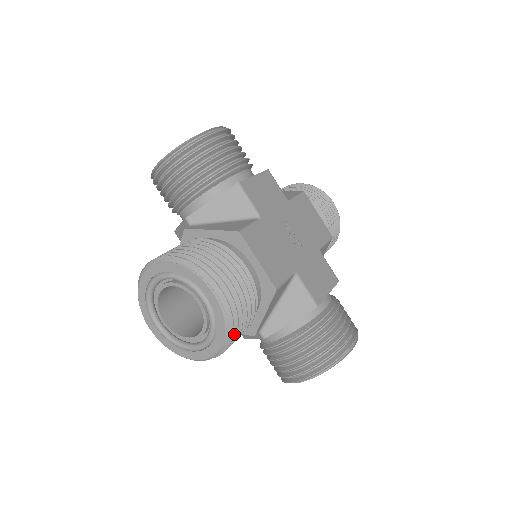
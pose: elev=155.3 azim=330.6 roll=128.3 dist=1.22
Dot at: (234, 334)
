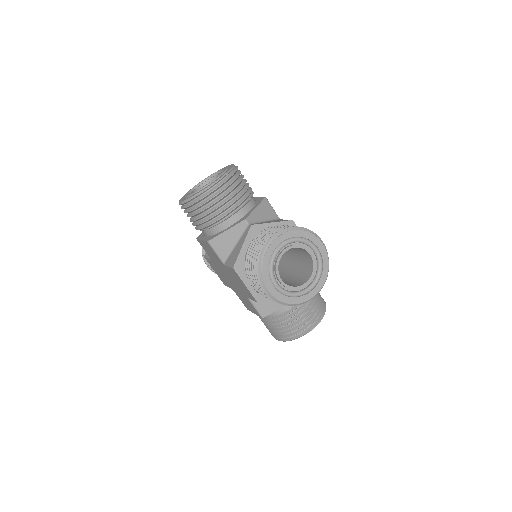
Dot at: occluded
